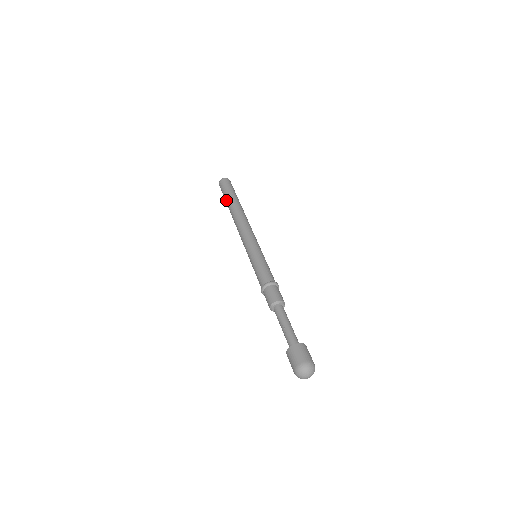
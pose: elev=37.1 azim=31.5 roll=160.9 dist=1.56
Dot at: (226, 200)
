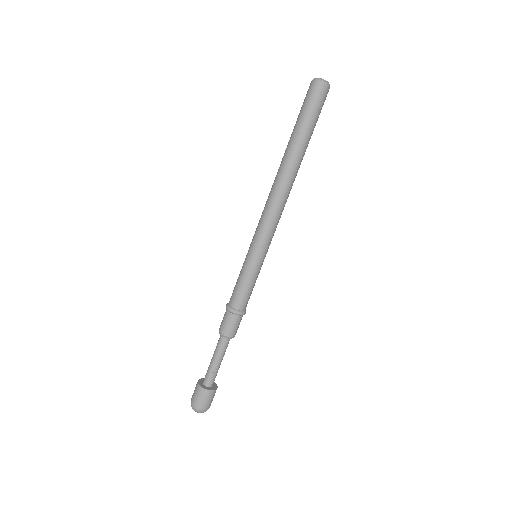
Dot at: (295, 132)
